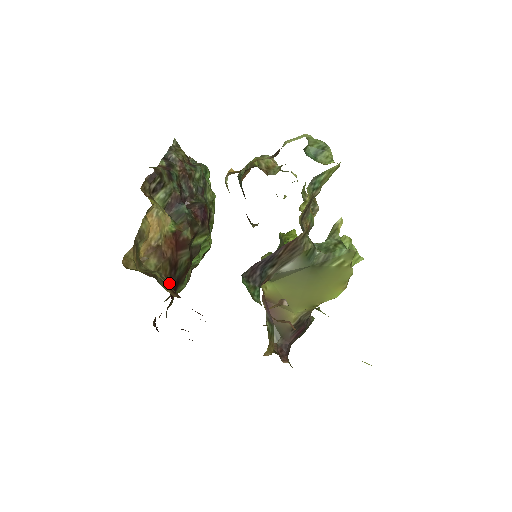
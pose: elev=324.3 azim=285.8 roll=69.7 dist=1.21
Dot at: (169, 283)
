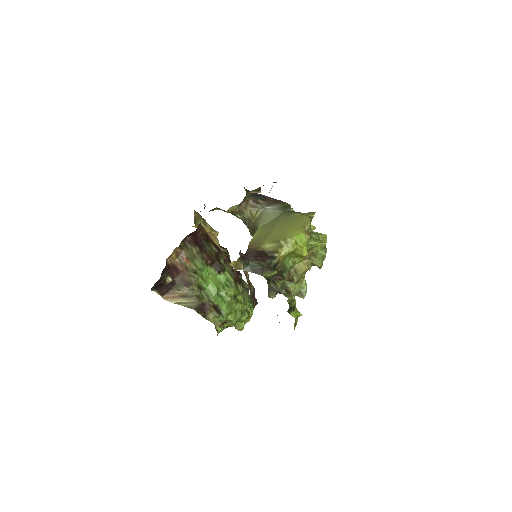
Dot at: (201, 227)
